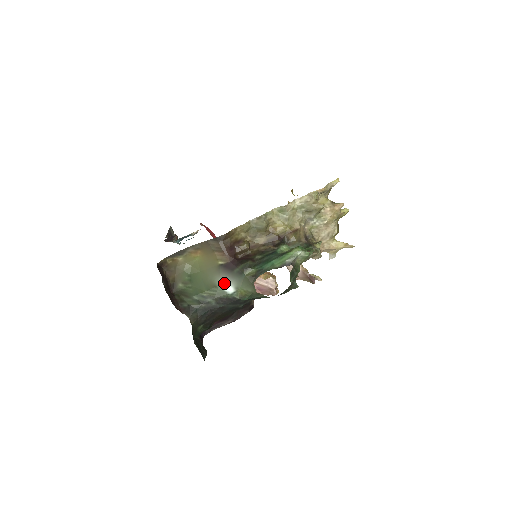
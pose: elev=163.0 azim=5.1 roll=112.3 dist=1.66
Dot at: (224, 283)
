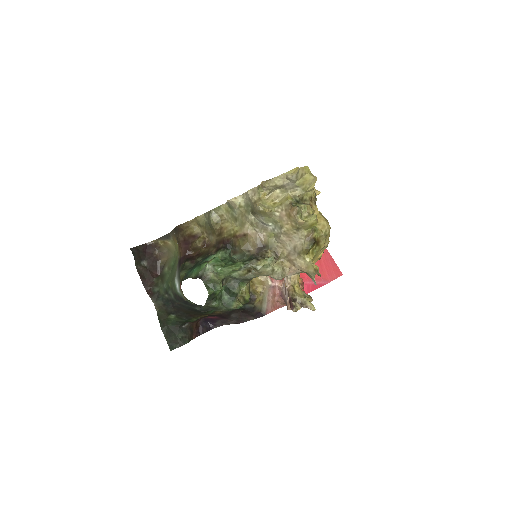
Dot at: (176, 279)
